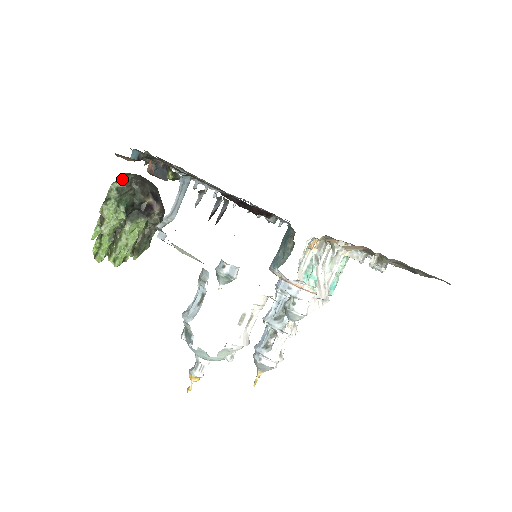
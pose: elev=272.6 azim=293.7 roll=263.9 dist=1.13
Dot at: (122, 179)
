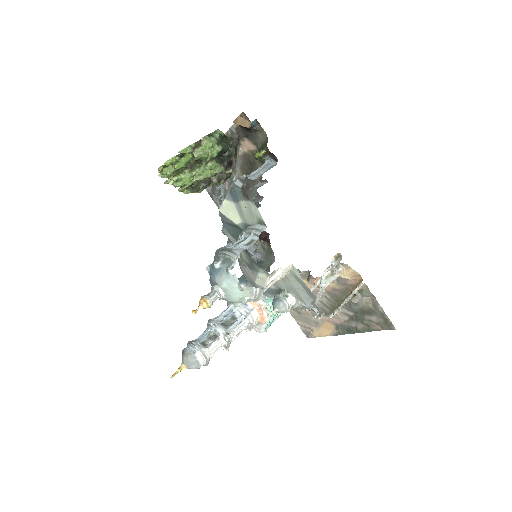
Dot at: (223, 133)
